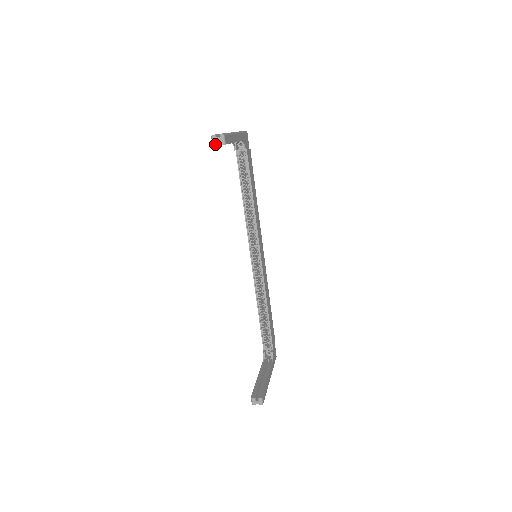
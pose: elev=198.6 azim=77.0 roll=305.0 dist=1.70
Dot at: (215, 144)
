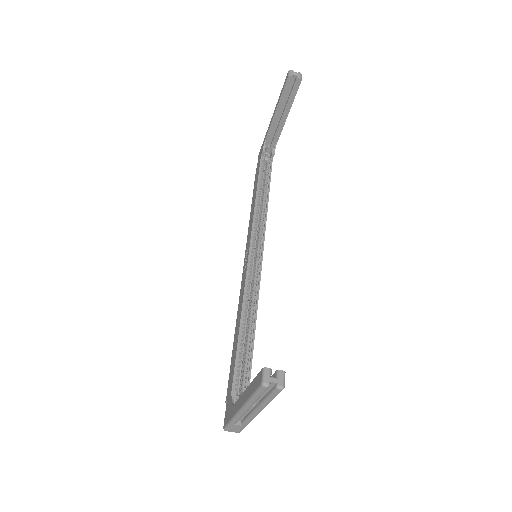
Dot at: (292, 75)
